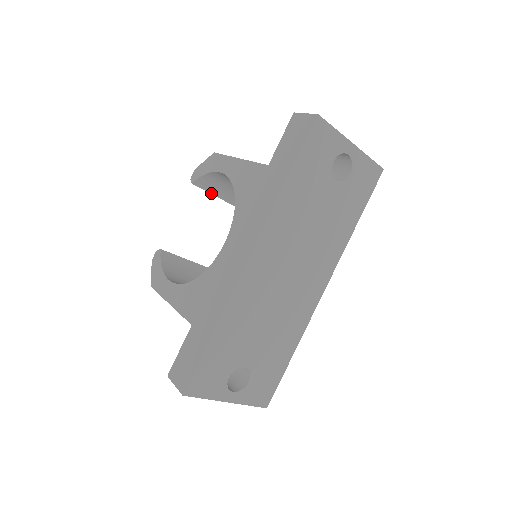
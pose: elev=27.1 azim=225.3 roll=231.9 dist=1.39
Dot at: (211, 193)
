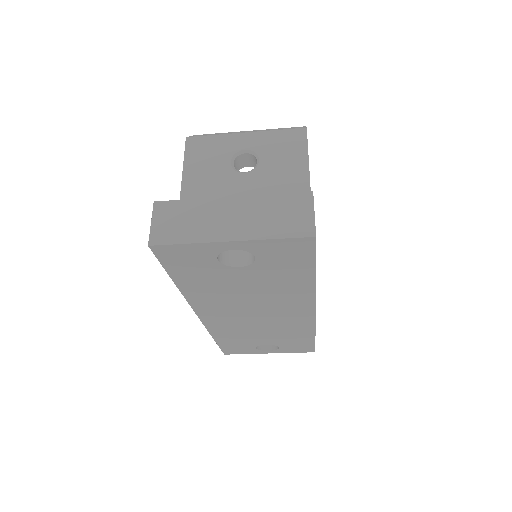
Dot at: occluded
